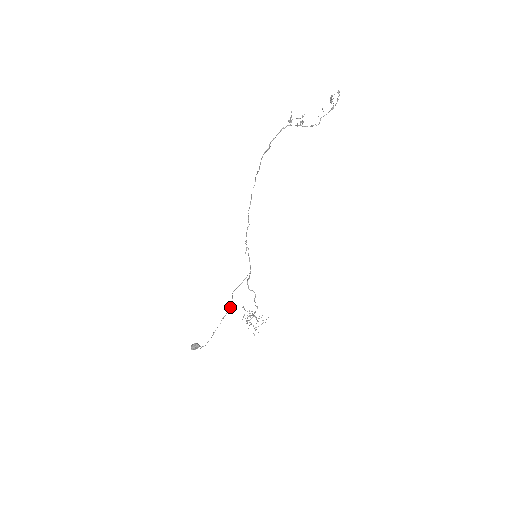
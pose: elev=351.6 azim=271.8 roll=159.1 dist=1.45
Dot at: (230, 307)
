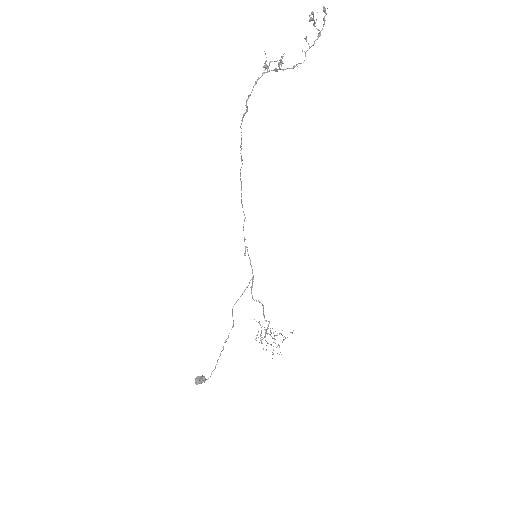
Dot at: (232, 326)
